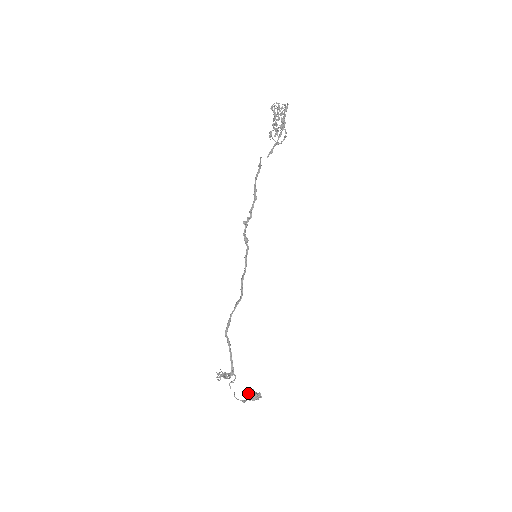
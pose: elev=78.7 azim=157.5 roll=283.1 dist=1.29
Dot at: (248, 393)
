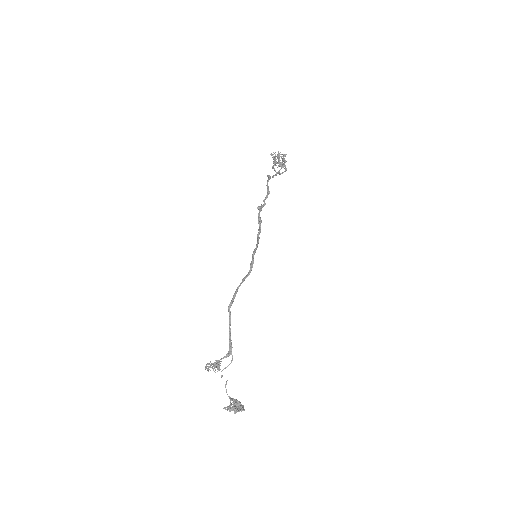
Dot at: (229, 406)
